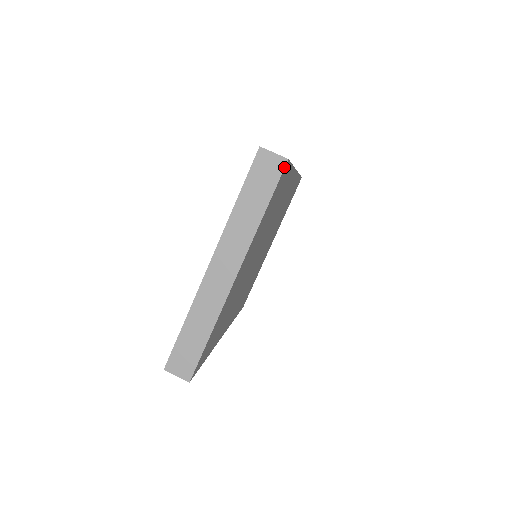
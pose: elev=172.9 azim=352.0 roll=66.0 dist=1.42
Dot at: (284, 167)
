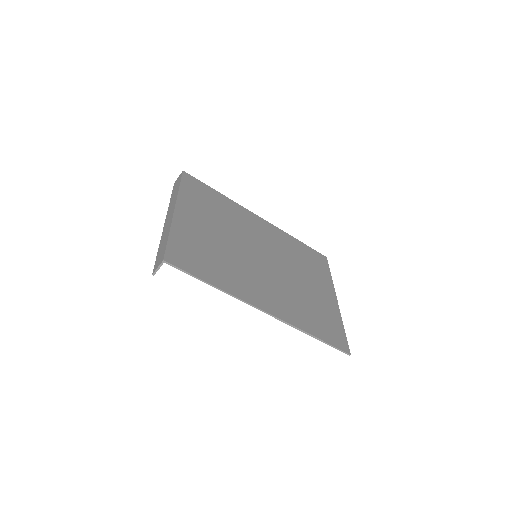
Dot at: (182, 173)
